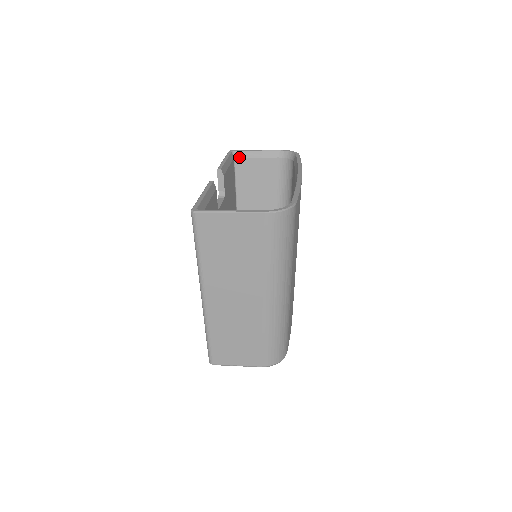
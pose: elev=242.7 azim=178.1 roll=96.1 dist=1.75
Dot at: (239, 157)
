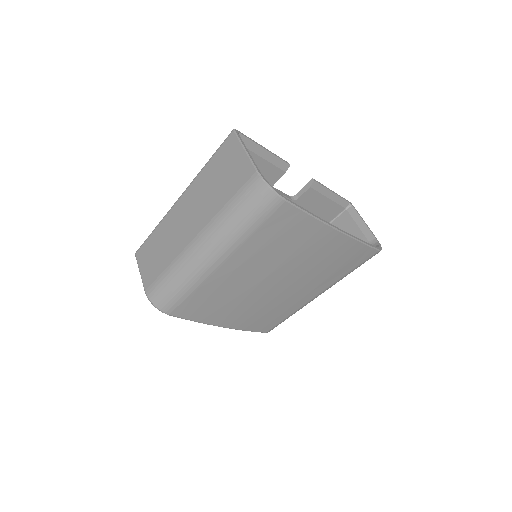
Dot at: (349, 212)
